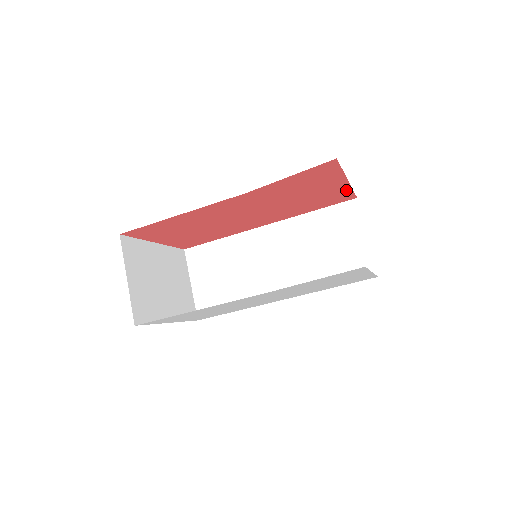
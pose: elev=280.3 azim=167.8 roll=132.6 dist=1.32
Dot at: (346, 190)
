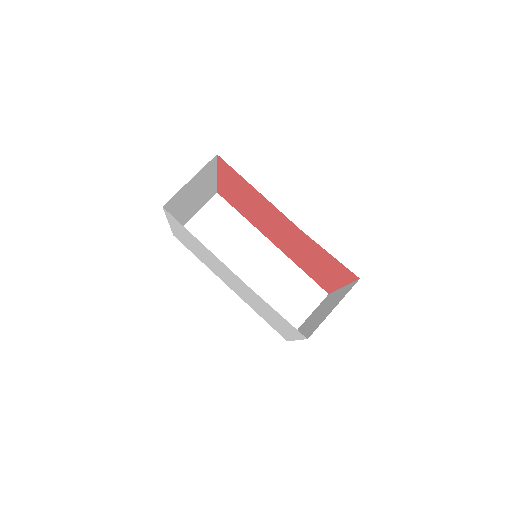
Dot at: (333, 287)
